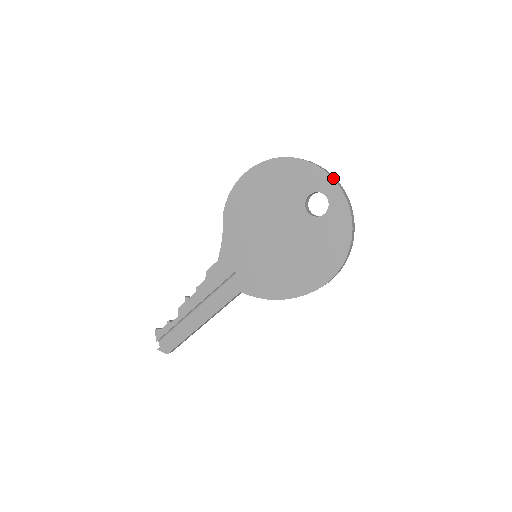
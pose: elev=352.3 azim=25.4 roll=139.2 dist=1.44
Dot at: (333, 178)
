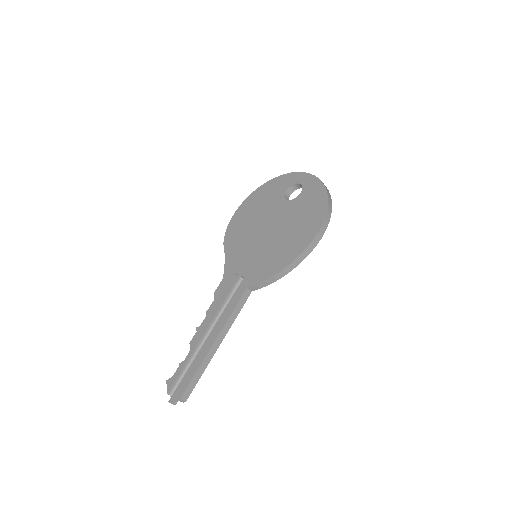
Dot at: (300, 172)
